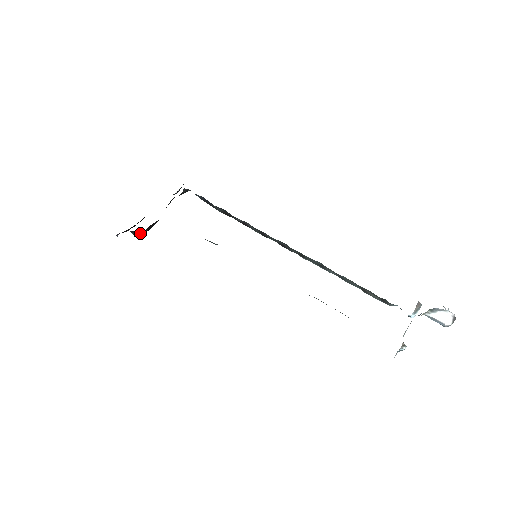
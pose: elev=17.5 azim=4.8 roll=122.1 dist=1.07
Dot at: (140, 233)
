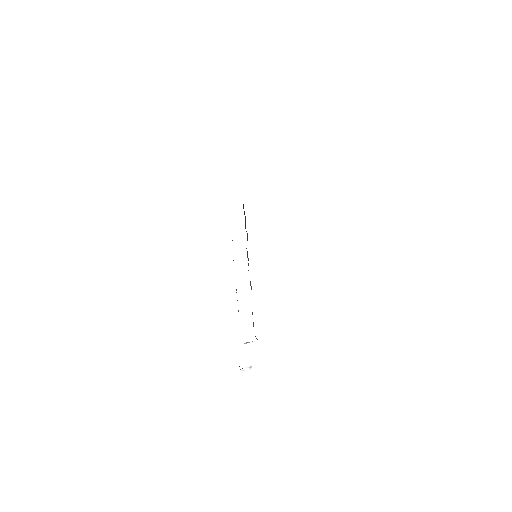
Dot at: occluded
